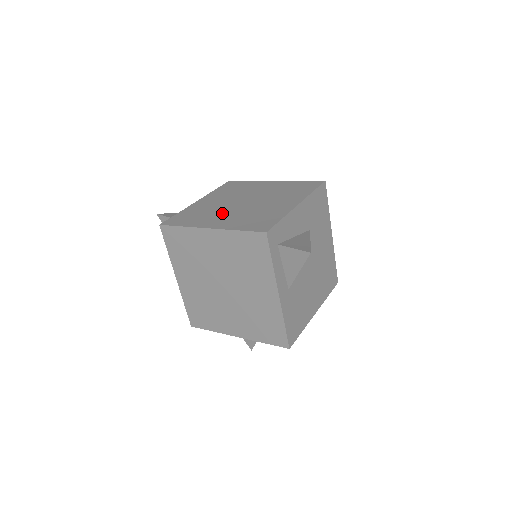
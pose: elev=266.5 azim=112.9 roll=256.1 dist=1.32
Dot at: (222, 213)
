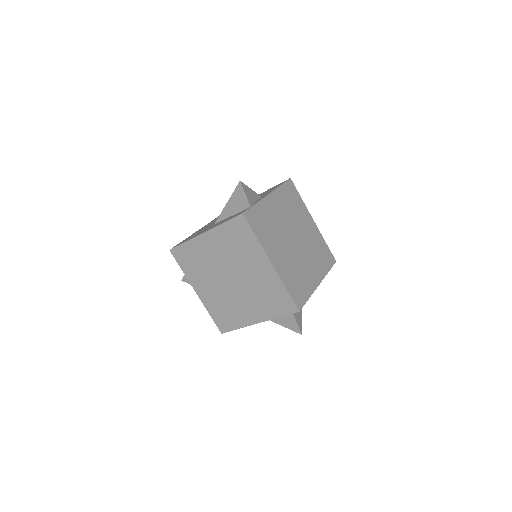
Dot at: (282, 245)
